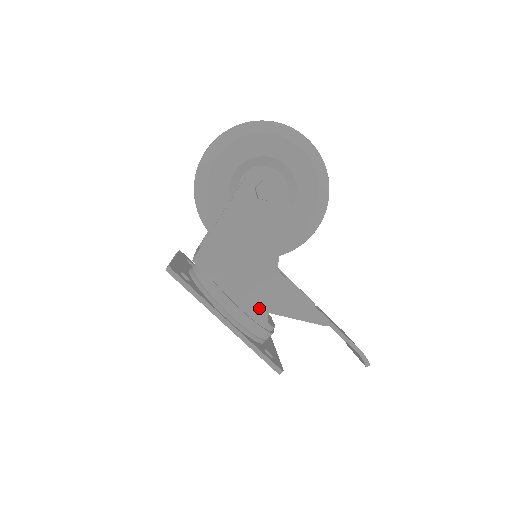
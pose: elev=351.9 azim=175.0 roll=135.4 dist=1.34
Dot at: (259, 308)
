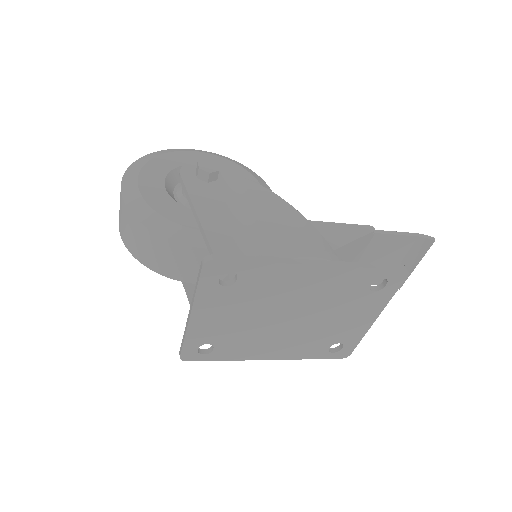
Dot at: (318, 242)
